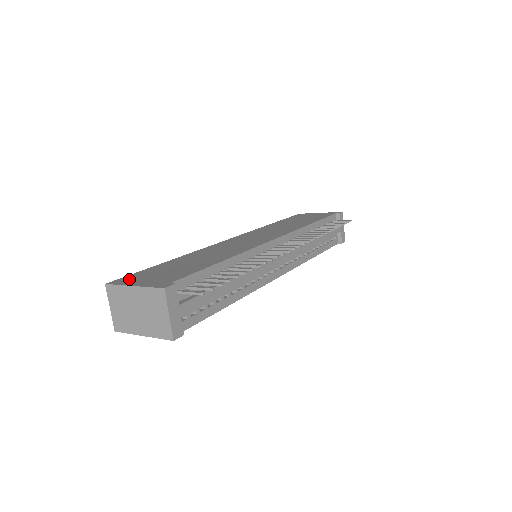
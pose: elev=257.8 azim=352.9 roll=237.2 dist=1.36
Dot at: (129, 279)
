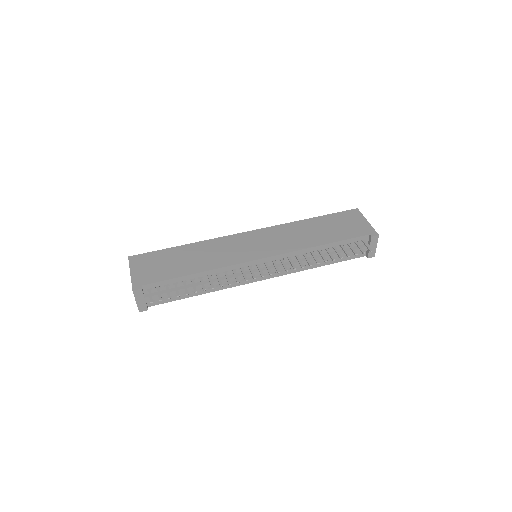
Dot at: (140, 260)
